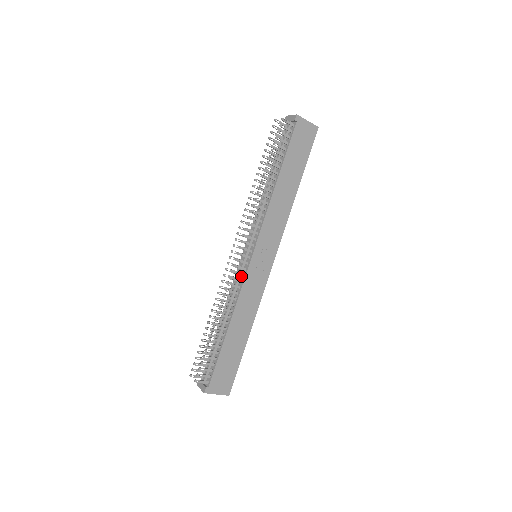
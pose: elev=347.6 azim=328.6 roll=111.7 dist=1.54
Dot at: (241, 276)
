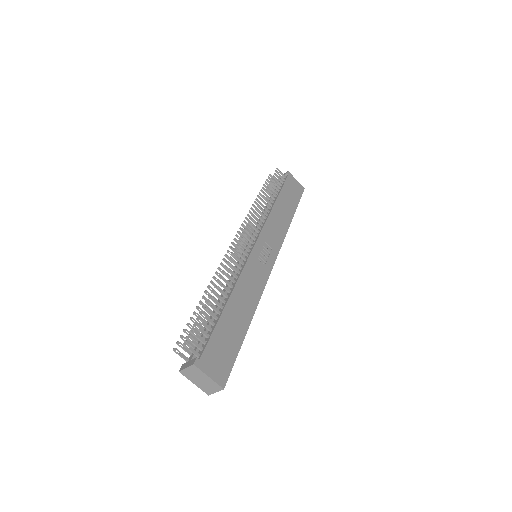
Dot at: occluded
